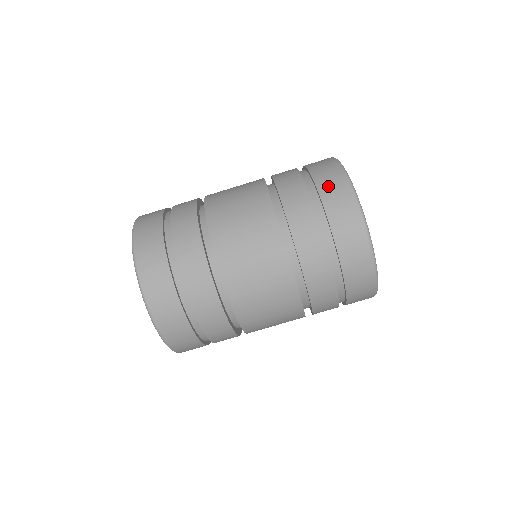
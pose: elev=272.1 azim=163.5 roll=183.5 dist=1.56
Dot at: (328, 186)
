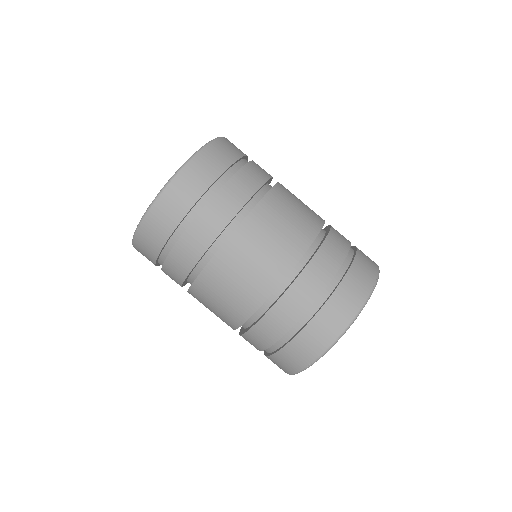
Dot at: (333, 311)
